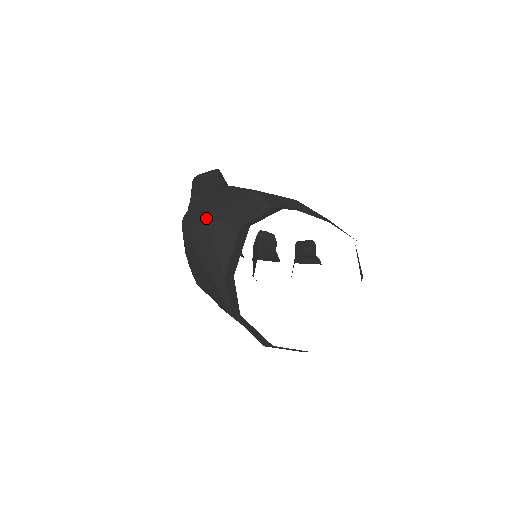
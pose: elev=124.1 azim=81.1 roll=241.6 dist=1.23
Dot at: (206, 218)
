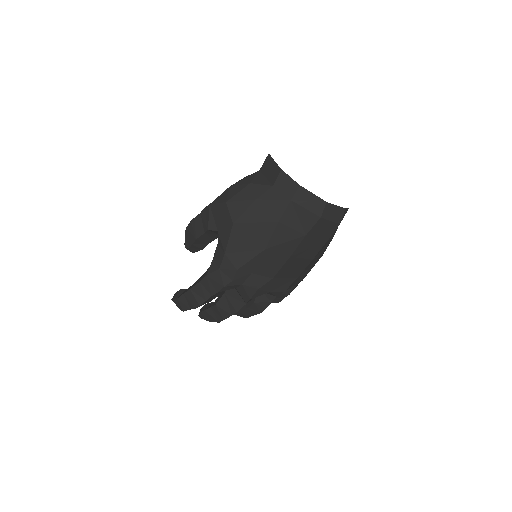
Dot at: (233, 186)
